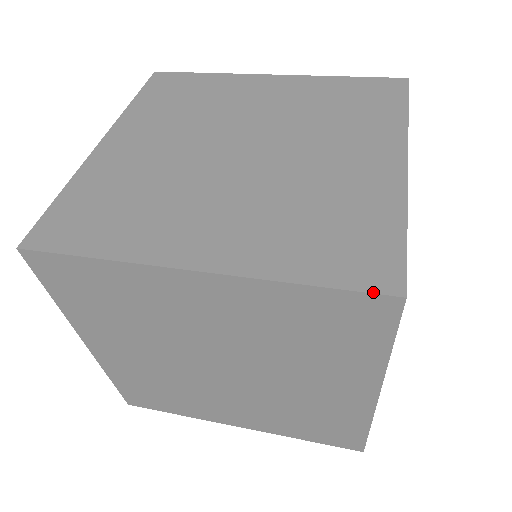
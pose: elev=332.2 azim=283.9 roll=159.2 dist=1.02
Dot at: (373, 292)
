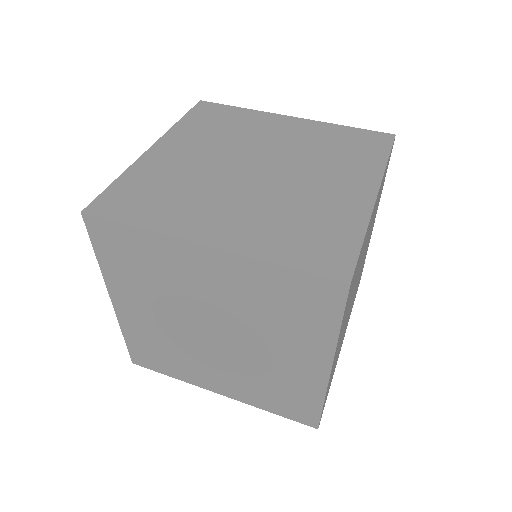
Dot at: (328, 277)
